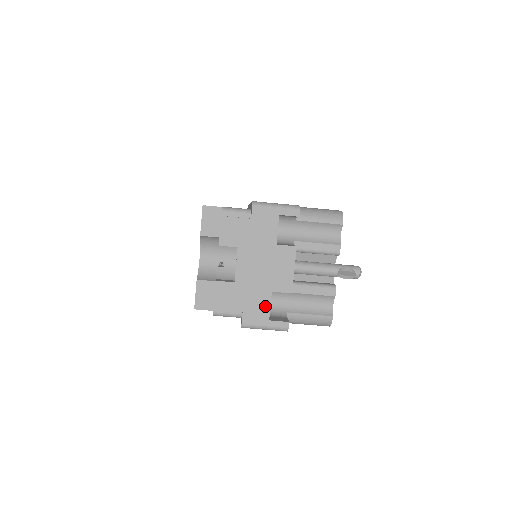
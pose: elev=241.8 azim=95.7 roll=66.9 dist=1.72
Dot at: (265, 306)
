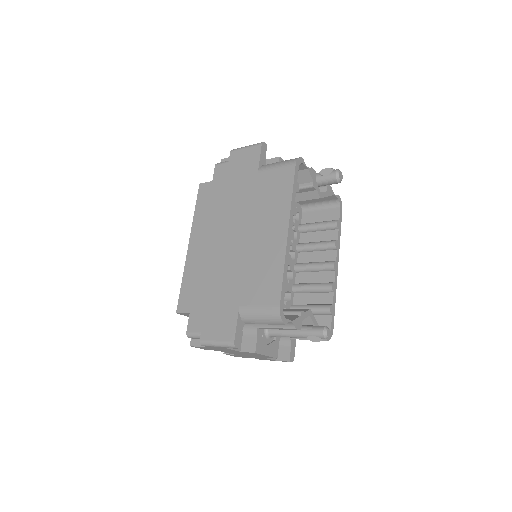
Dot at: occluded
